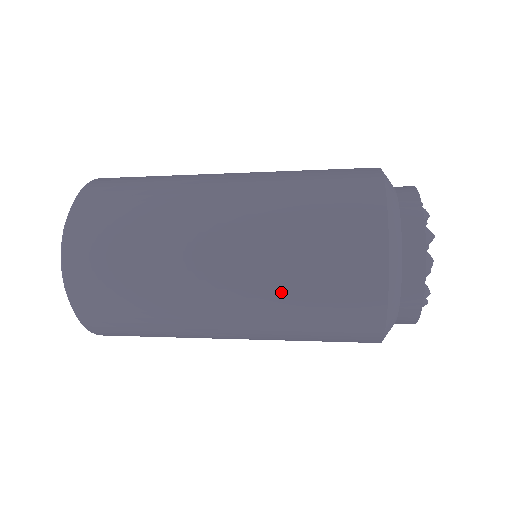
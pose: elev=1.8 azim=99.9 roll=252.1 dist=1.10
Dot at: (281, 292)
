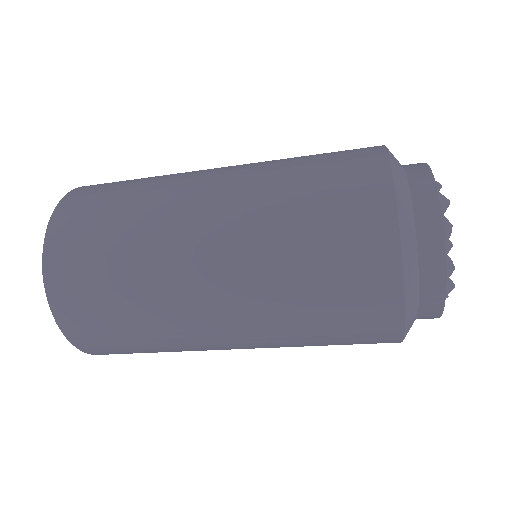
Dot at: (278, 262)
